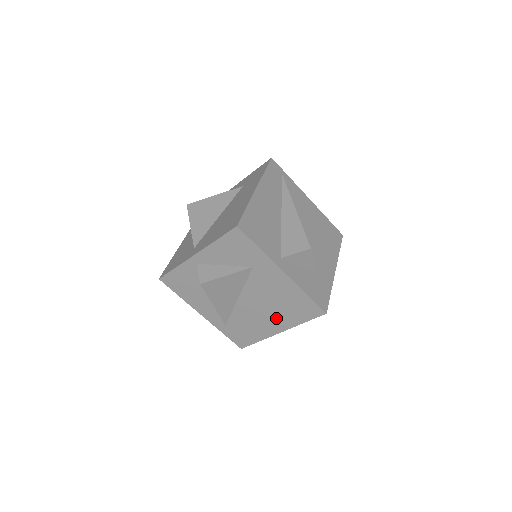
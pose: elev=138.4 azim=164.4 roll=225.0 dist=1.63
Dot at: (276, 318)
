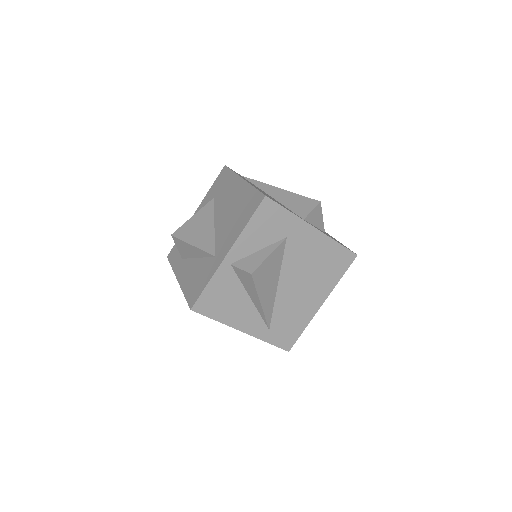
Dot at: (316, 288)
